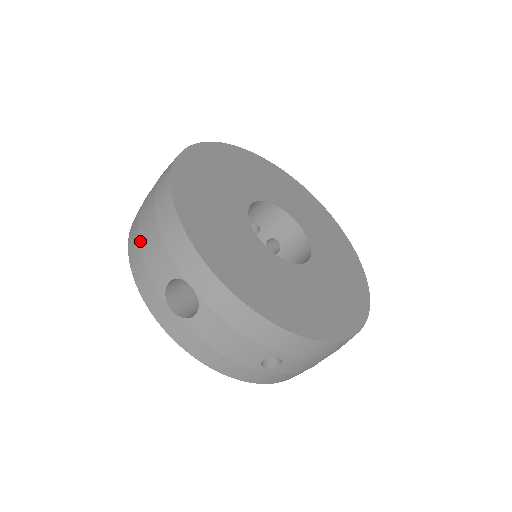
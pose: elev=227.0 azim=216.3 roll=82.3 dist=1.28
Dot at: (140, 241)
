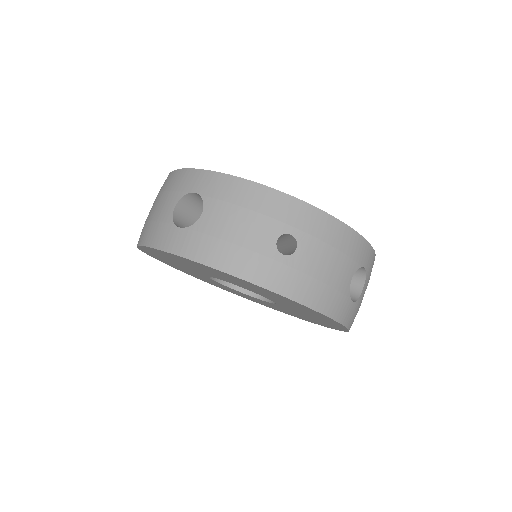
Dot at: (147, 219)
